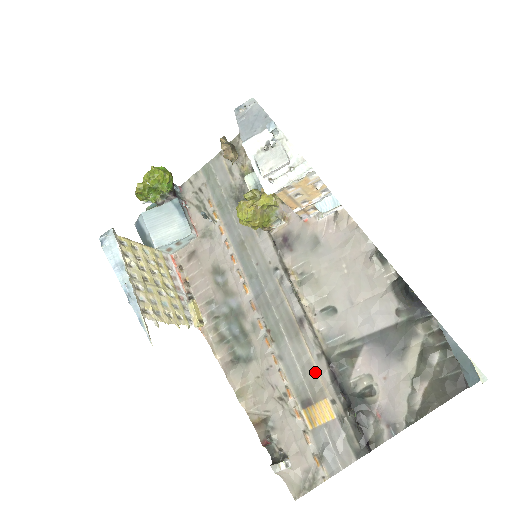
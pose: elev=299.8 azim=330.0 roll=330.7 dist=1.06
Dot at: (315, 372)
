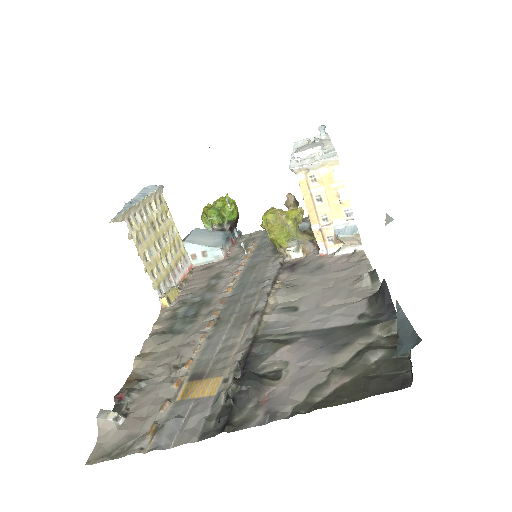
Dot at: (231, 352)
